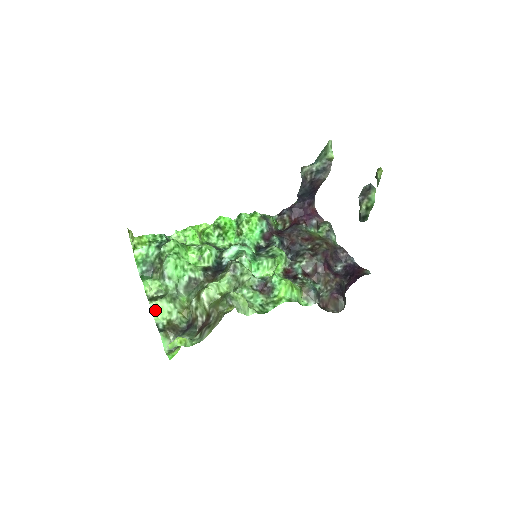
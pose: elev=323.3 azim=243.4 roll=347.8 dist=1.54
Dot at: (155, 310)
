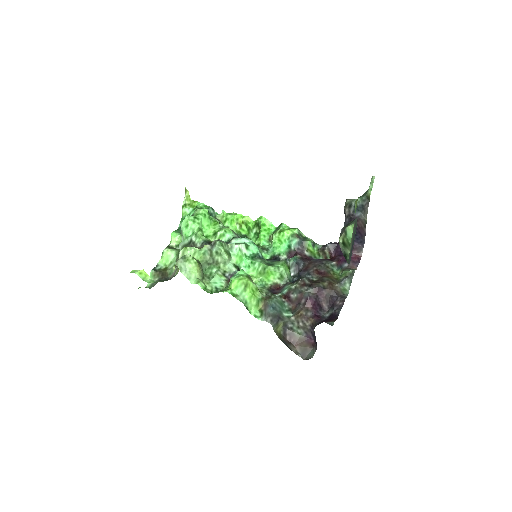
Dot at: (164, 255)
